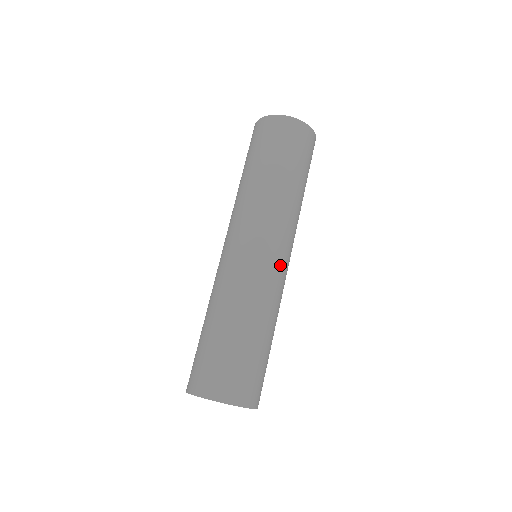
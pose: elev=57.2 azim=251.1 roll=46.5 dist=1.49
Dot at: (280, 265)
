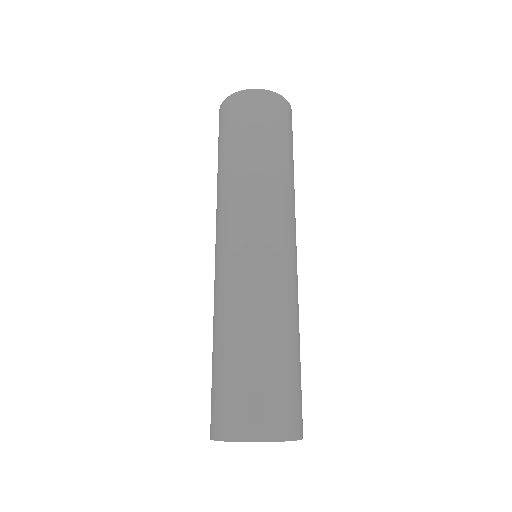
Dot at: occluded
